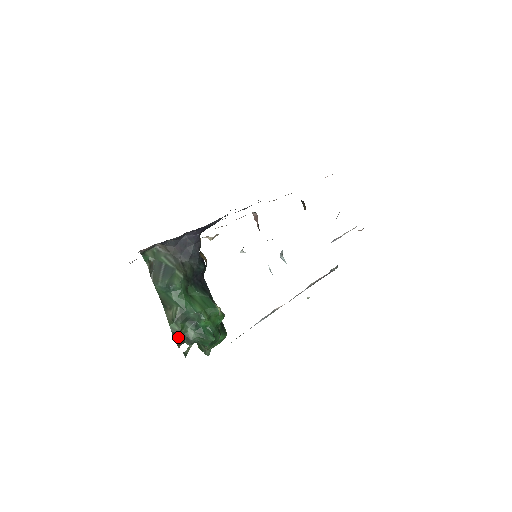
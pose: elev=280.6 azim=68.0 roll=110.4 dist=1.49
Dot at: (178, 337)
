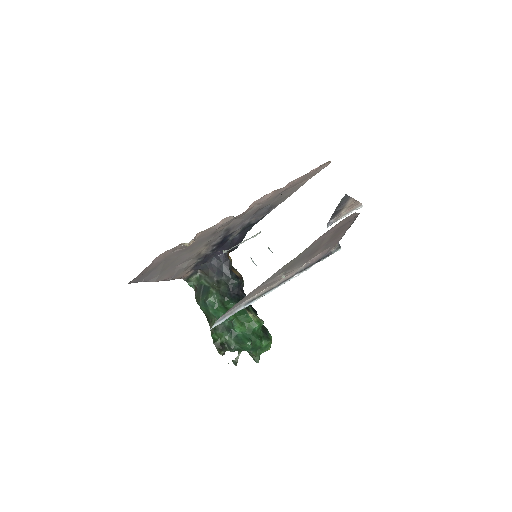
Dot at: (219, 345)
